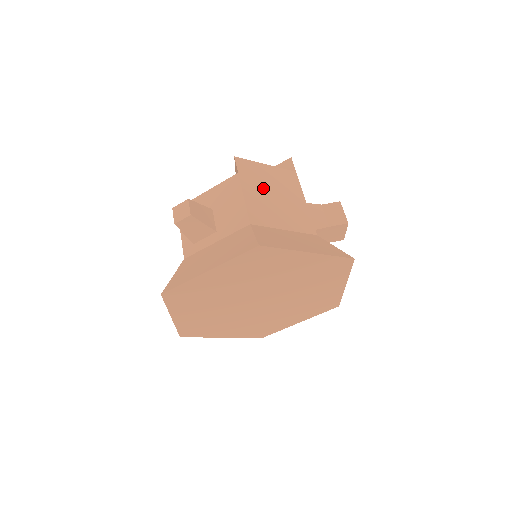
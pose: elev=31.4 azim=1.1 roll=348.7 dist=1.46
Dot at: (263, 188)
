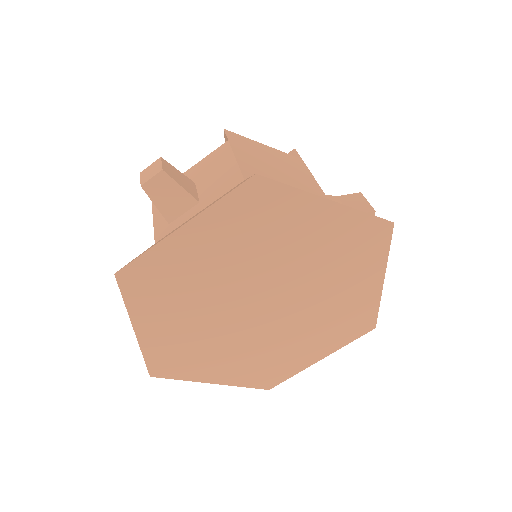
Dot at: (261, 159)
